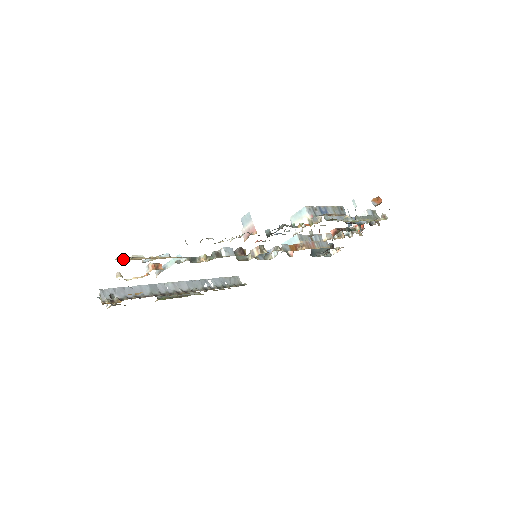
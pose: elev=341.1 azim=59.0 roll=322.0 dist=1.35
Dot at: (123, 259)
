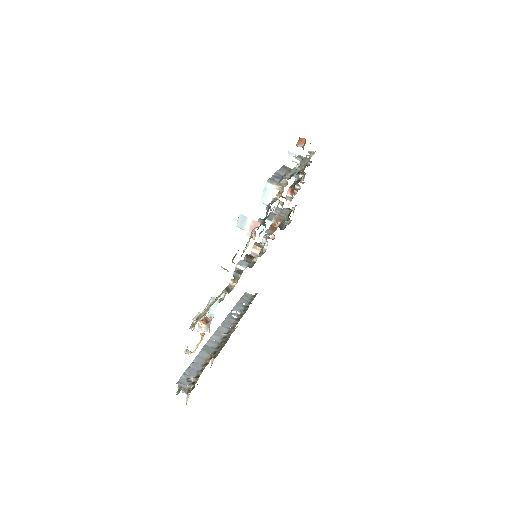
Dot at: (195, 323)
